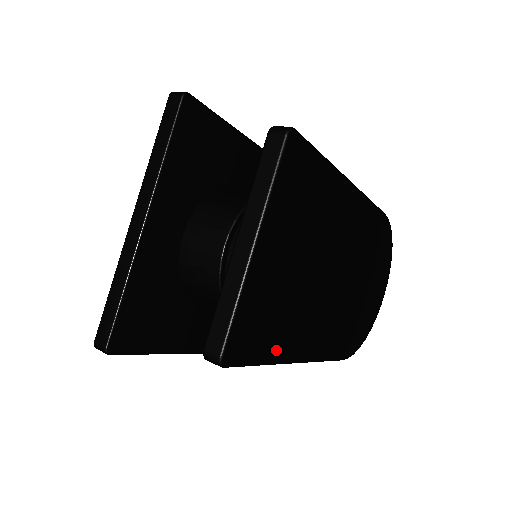
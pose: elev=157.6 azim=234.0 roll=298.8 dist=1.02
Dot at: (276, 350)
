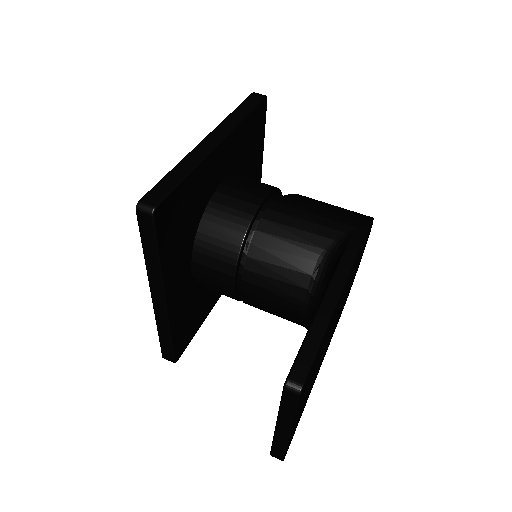
Dot at: (305, 404)
